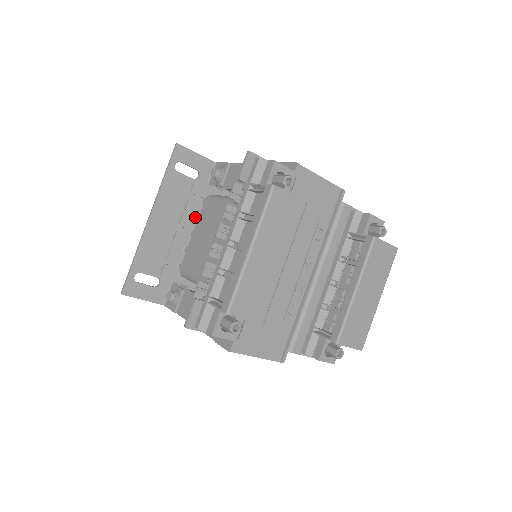
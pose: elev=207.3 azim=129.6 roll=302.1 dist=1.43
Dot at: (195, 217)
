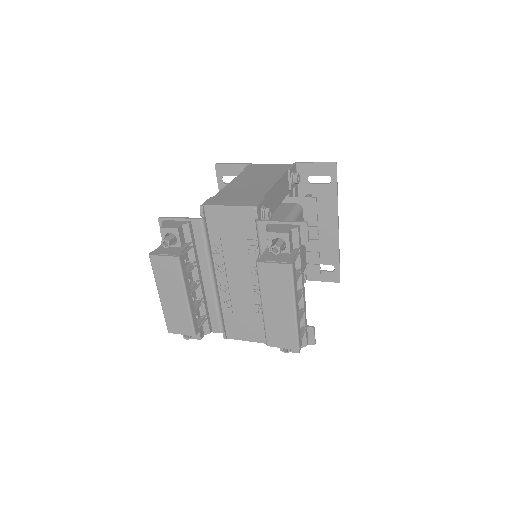
Dot at: occluded
